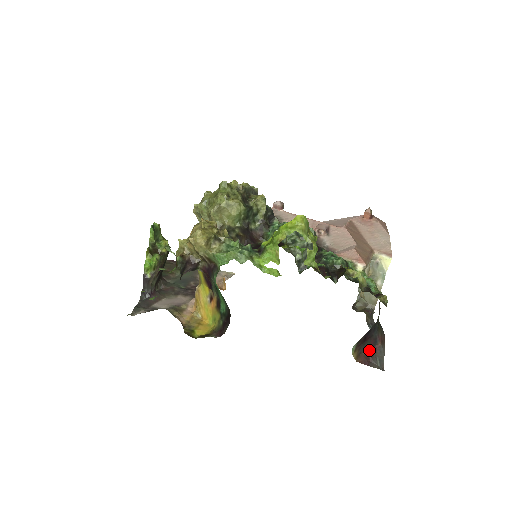
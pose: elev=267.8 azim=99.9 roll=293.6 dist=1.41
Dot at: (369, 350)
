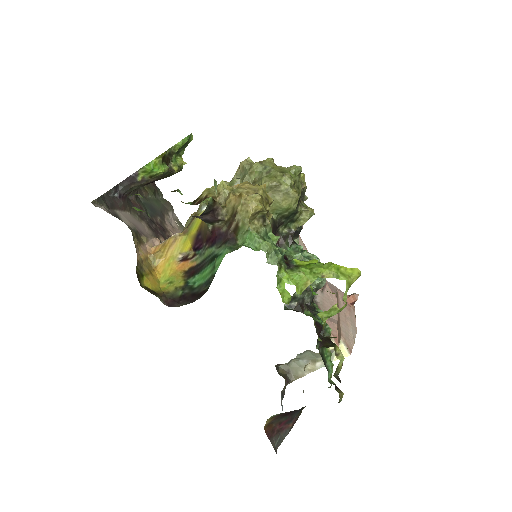
Dot at: (280, 425)
